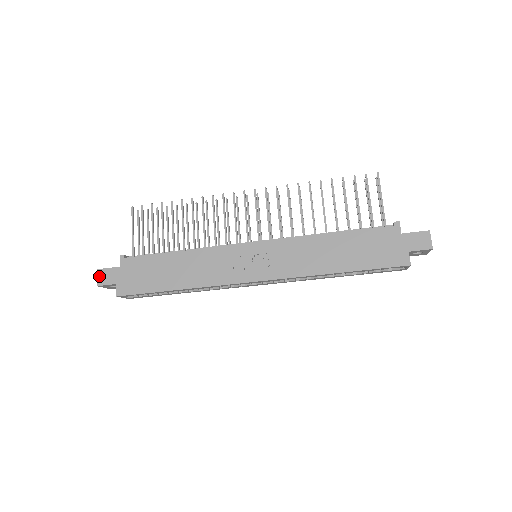
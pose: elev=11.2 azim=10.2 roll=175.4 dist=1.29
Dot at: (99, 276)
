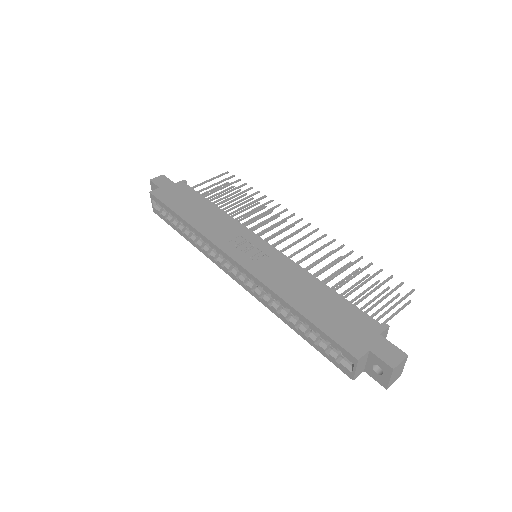
Dot at: (158, 177)
